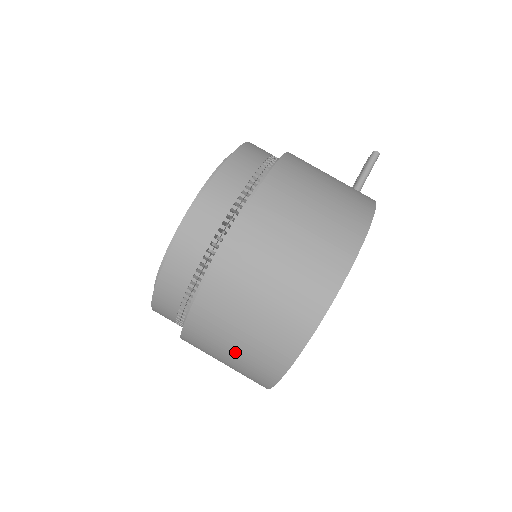
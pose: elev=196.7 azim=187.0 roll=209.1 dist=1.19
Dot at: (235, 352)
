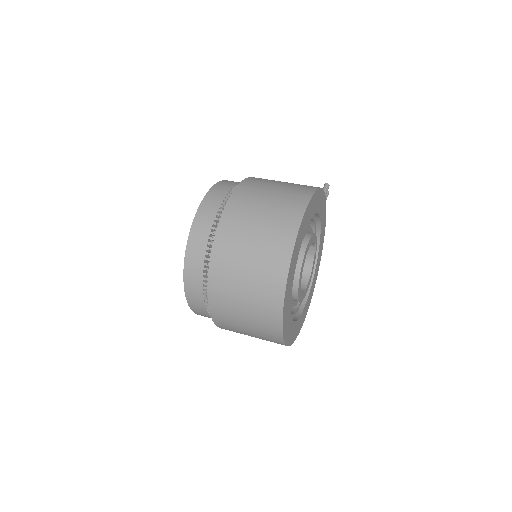
Dot at: (247, 293)
